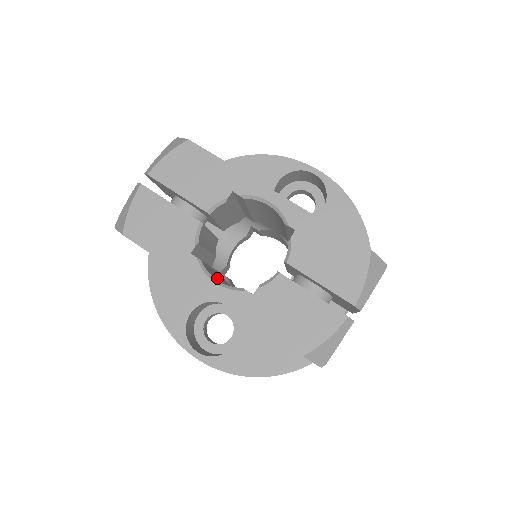
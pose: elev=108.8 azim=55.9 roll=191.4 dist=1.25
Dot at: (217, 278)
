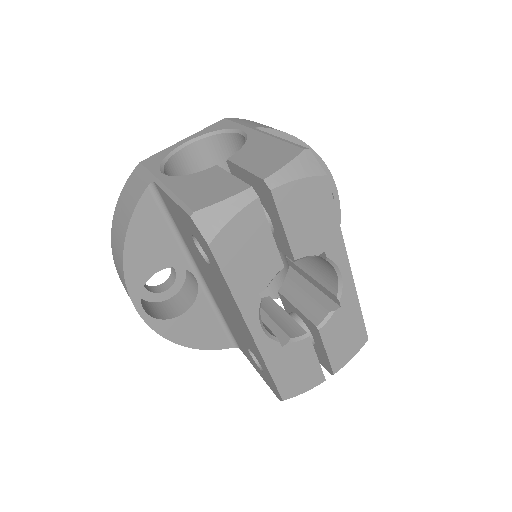
Dot at: occluded
